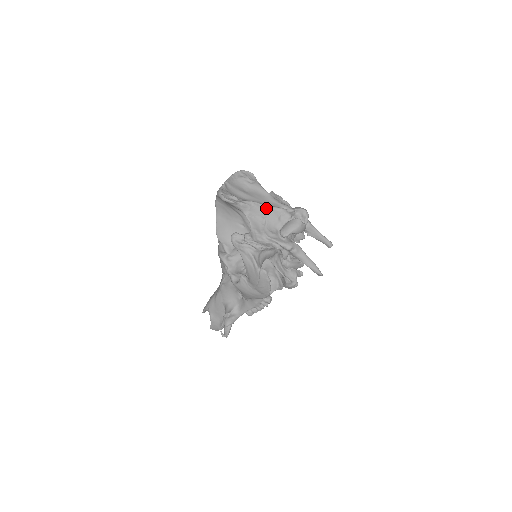
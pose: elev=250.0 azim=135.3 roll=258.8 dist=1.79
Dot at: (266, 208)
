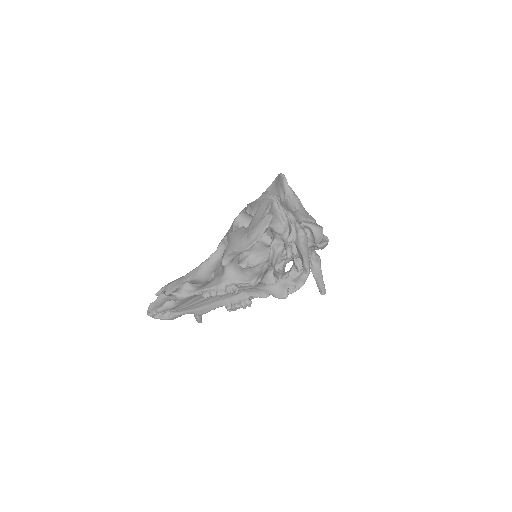
Dot at: (303, 208)
